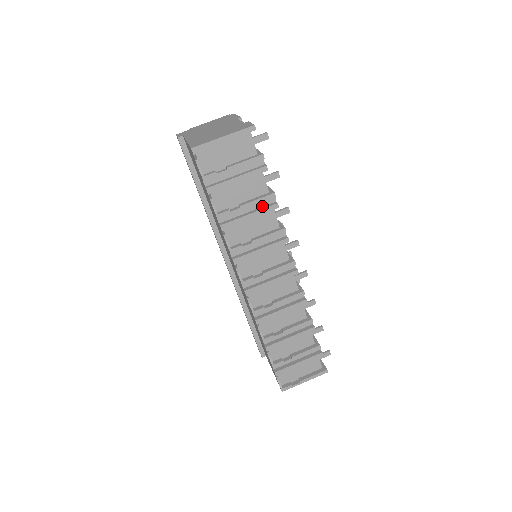
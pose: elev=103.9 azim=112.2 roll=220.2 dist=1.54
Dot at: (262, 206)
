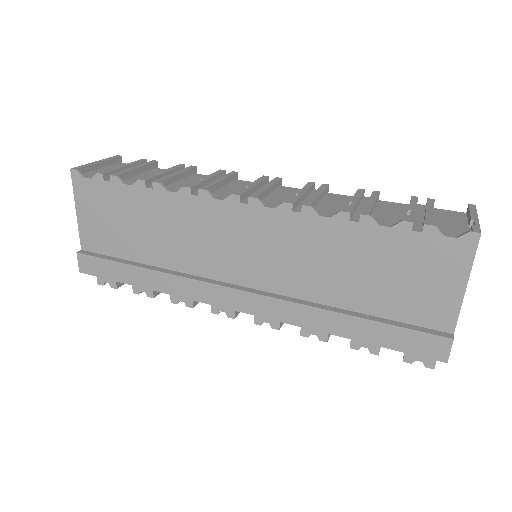
Dot at: occluded
